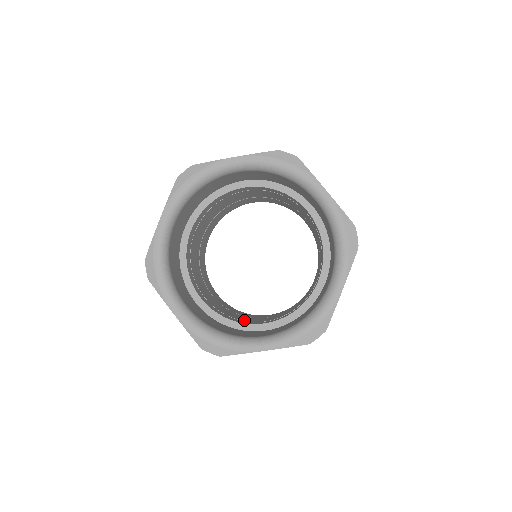
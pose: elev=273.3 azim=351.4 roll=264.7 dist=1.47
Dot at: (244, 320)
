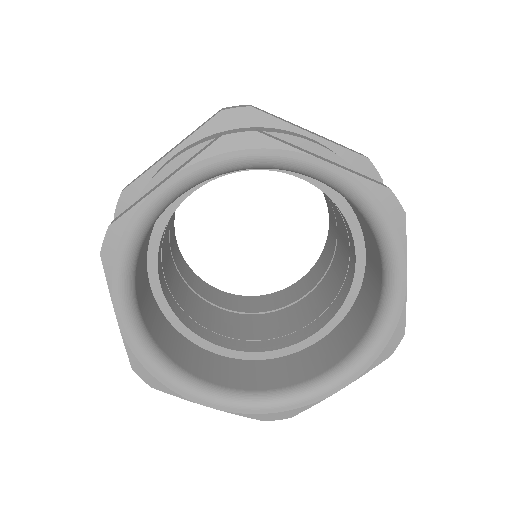
Dot at: (198, 319)
